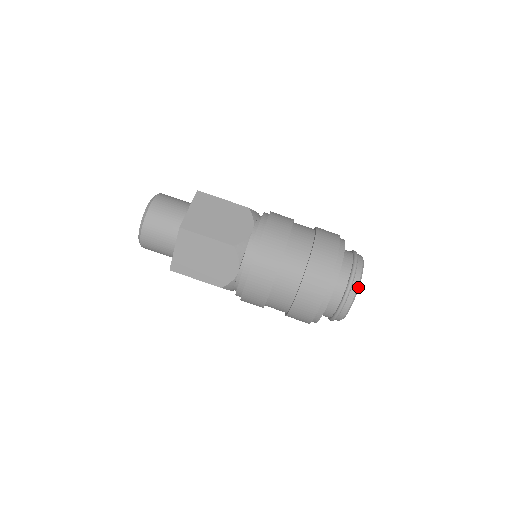
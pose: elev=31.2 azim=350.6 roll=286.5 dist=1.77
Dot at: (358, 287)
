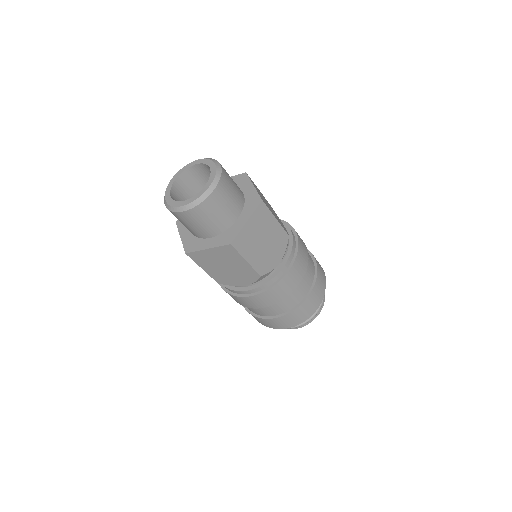
Dot at: occluded
